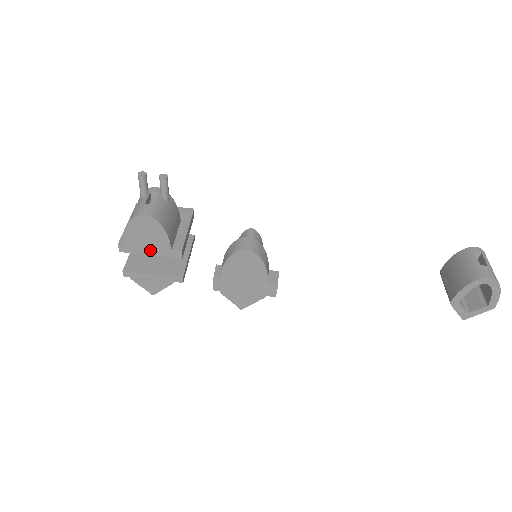
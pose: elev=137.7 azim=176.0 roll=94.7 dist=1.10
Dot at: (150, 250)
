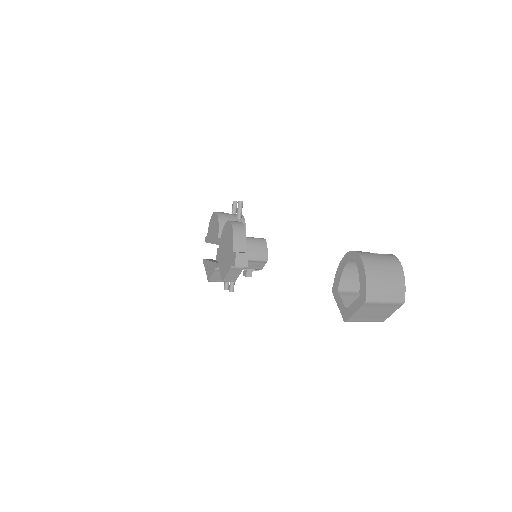
Dot at: (213, 239)
